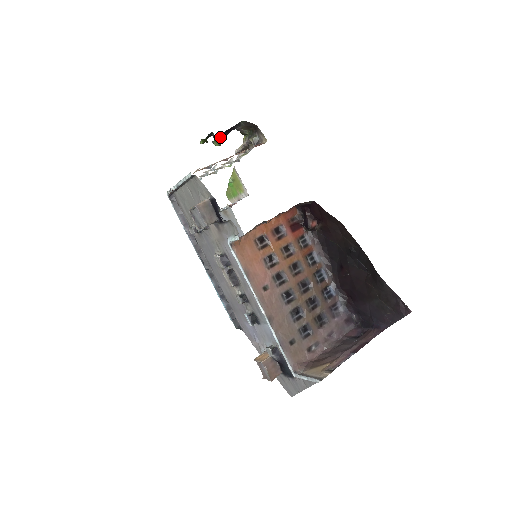
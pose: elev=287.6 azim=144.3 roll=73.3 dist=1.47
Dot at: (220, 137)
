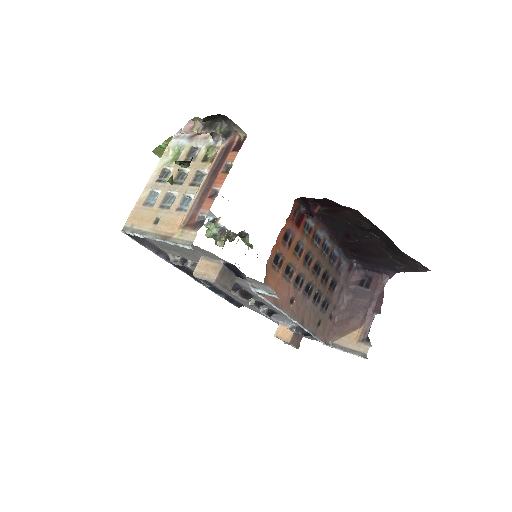
Dot at: (190, 161)
